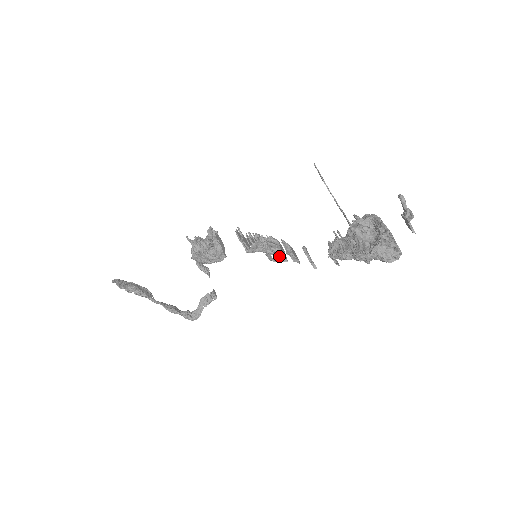
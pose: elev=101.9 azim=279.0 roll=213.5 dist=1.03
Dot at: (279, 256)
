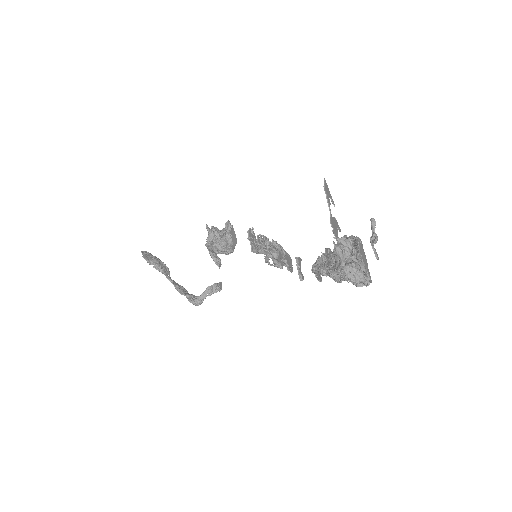
Dot at: (276, 261)
